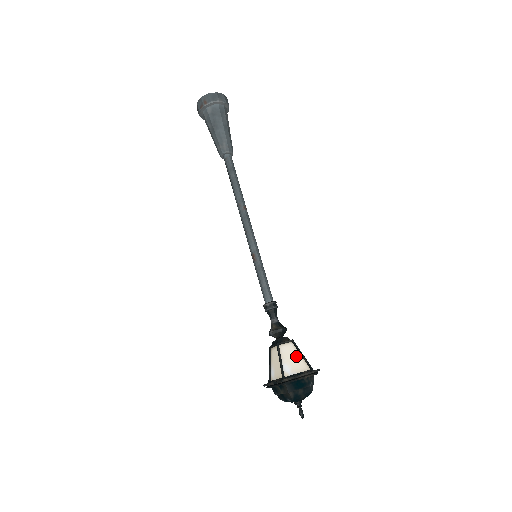
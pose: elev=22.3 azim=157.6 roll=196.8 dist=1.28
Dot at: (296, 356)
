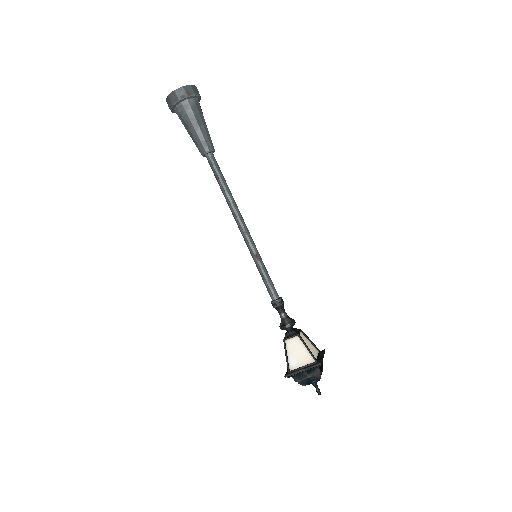
Dot at: (309, 342)
